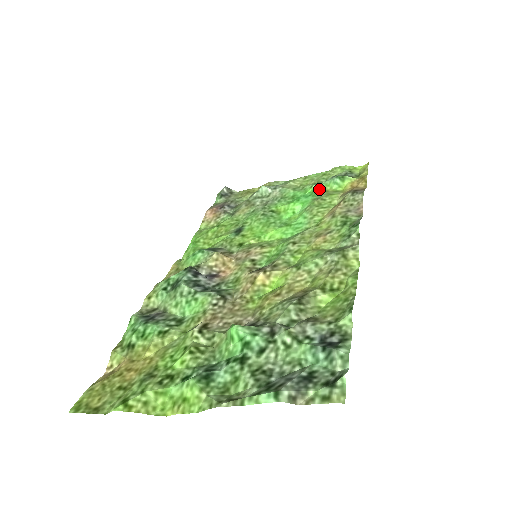
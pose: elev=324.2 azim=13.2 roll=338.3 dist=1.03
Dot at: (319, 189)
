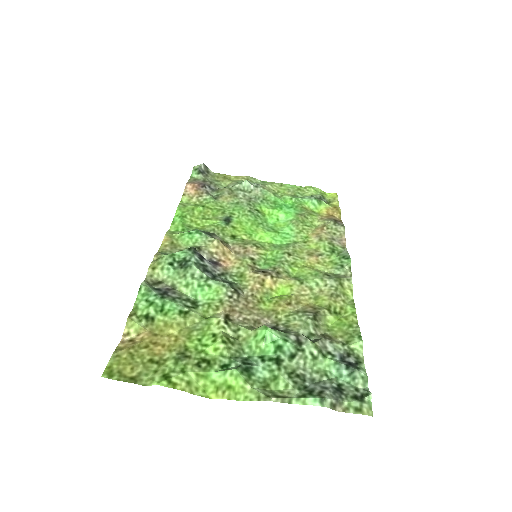
Dot at: (299, 204)
